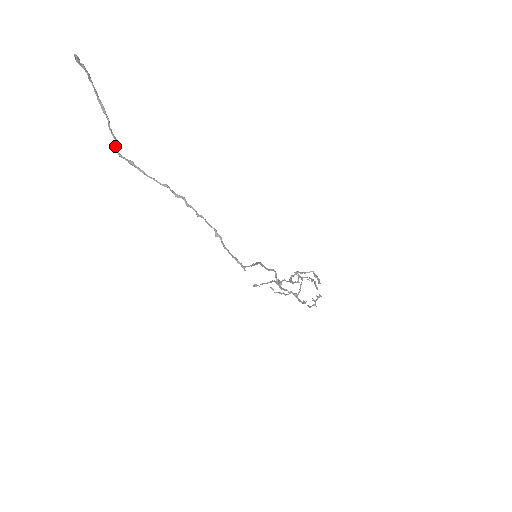
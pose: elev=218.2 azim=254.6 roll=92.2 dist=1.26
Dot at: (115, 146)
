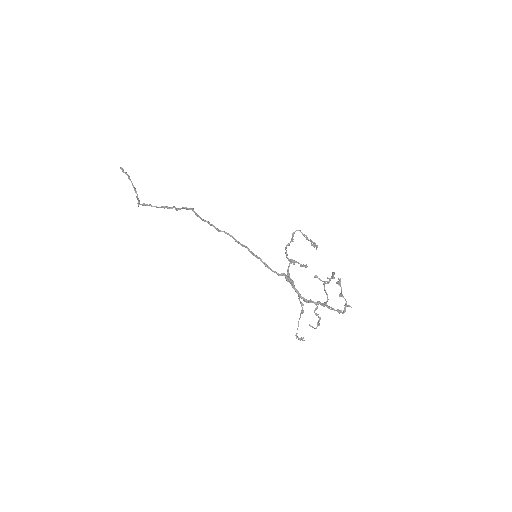
Dot at: (137, 203)
